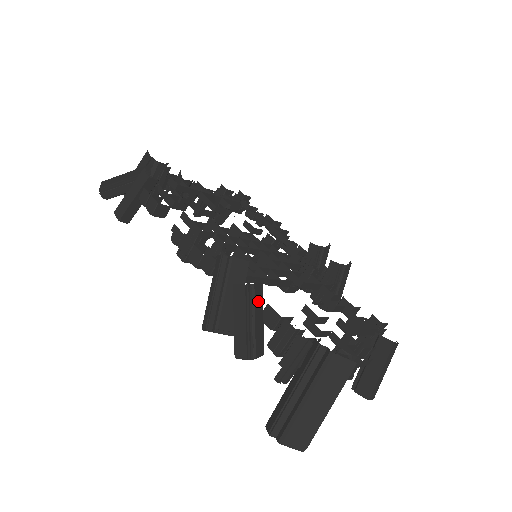
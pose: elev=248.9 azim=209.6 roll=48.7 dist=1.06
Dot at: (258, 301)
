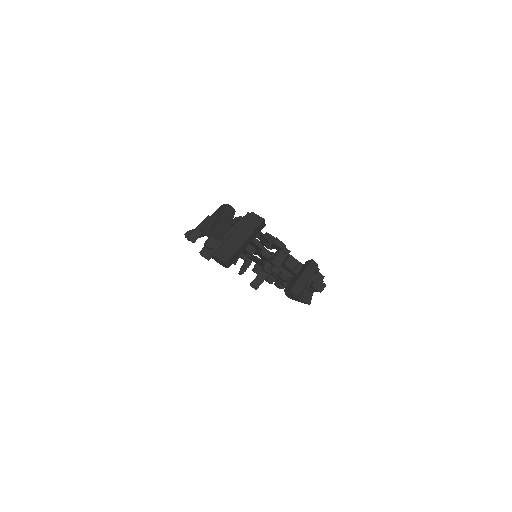
Dot at: (229, 212)
